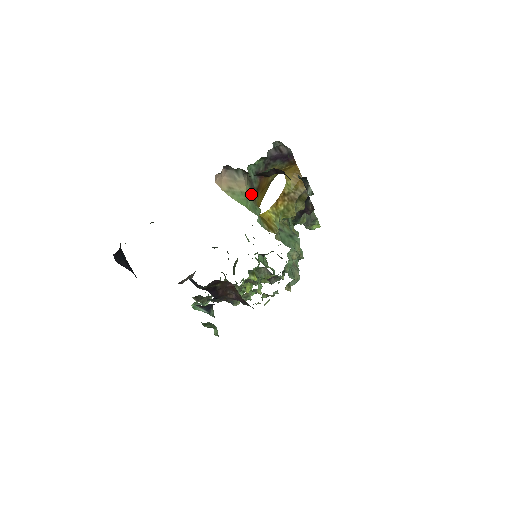
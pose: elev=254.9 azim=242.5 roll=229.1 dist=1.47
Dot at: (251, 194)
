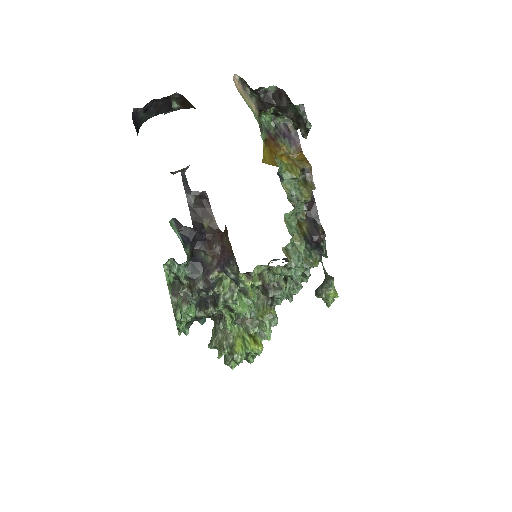
Dot at: (259, 125)
